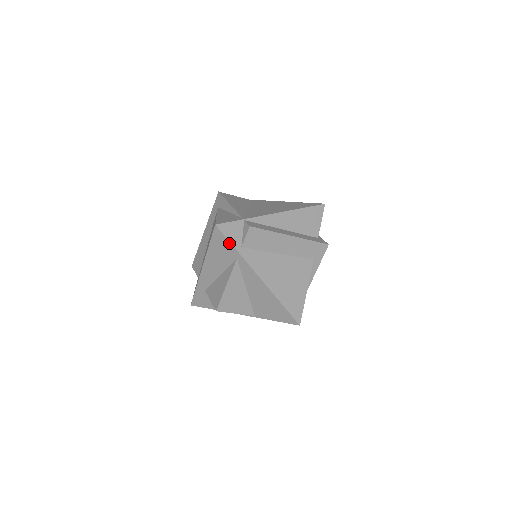
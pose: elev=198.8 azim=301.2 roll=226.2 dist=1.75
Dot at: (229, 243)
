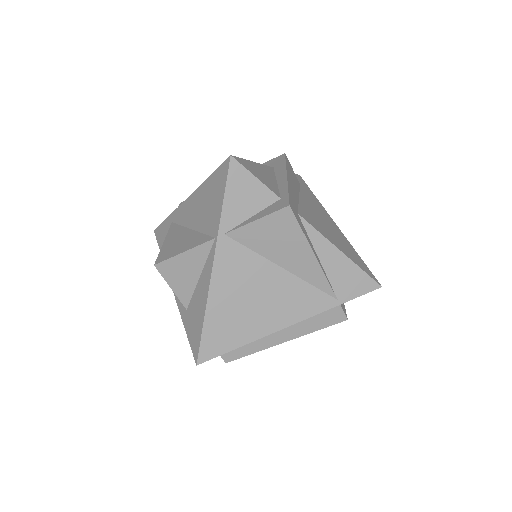
Dot at: (163, 224)
